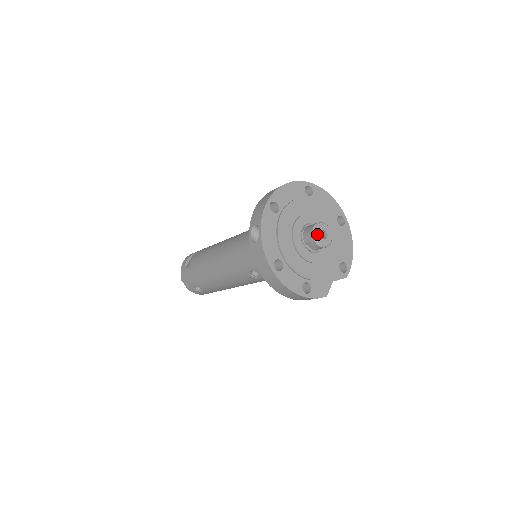
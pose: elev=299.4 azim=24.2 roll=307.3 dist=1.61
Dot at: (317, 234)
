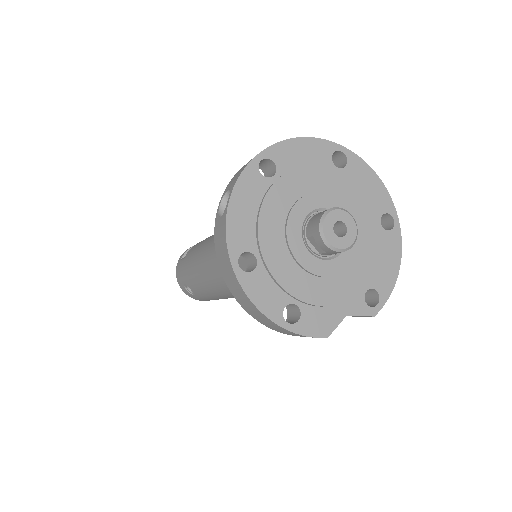
Dot at: (328, 225)
